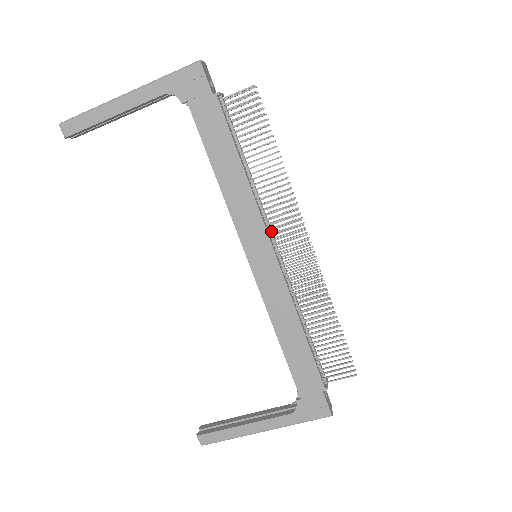
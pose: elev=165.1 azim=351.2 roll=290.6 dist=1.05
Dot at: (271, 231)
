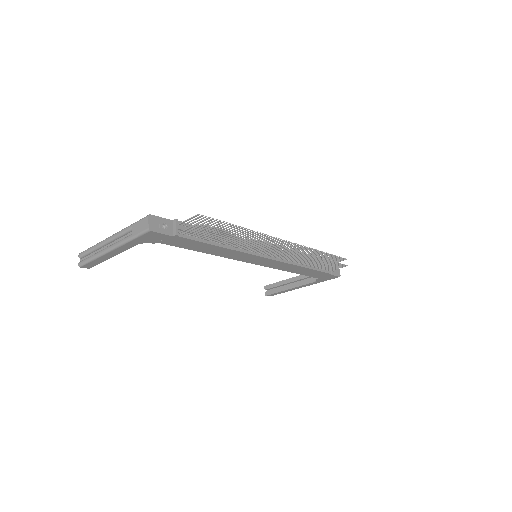
Dot at: occluded
